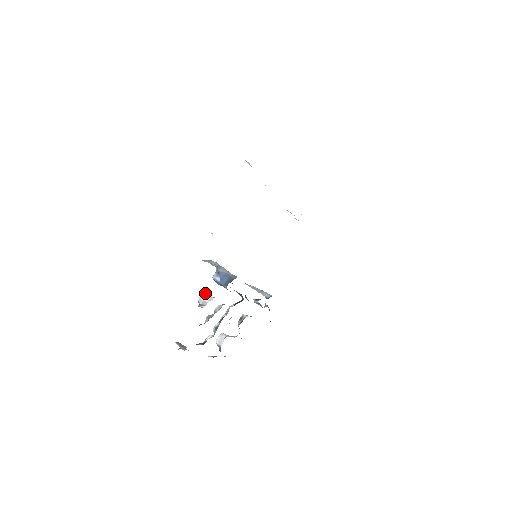
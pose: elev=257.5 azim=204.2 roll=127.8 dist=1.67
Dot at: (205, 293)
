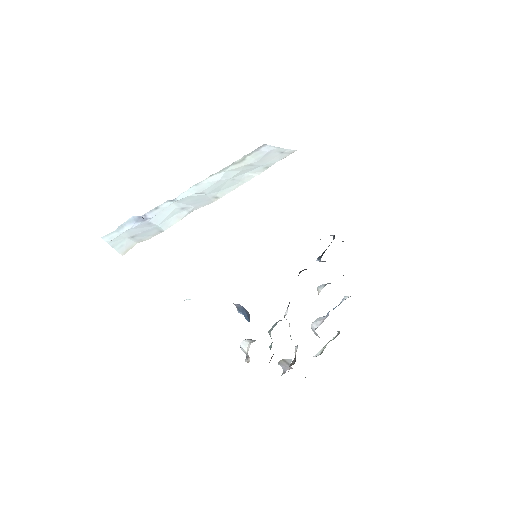
Dot at: (241, 342)
